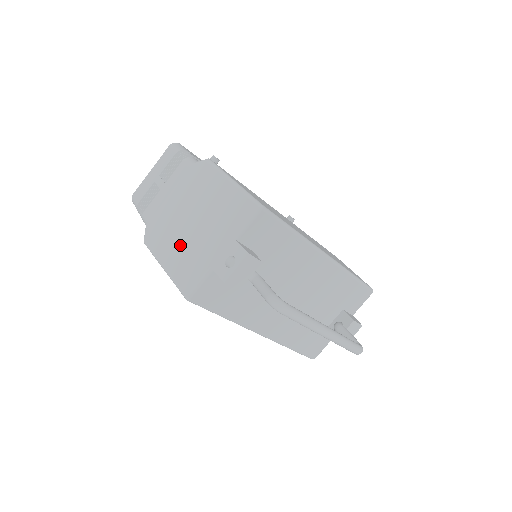
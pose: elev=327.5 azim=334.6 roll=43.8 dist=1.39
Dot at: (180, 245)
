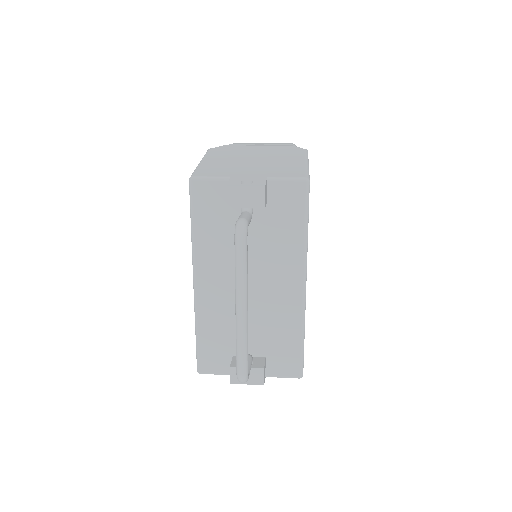
Dot at: (228, 161)
